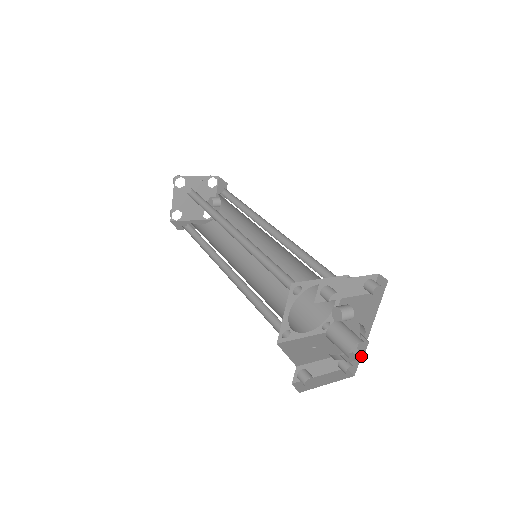
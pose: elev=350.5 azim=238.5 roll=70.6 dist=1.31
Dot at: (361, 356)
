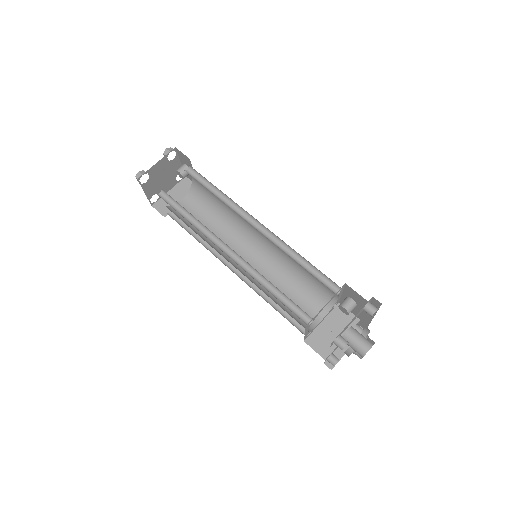
Dot at: occluded
